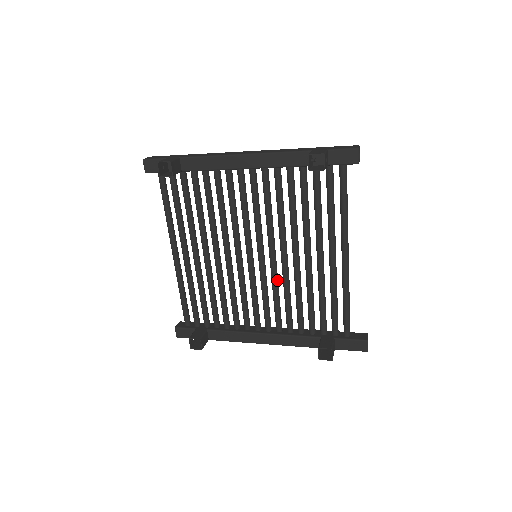
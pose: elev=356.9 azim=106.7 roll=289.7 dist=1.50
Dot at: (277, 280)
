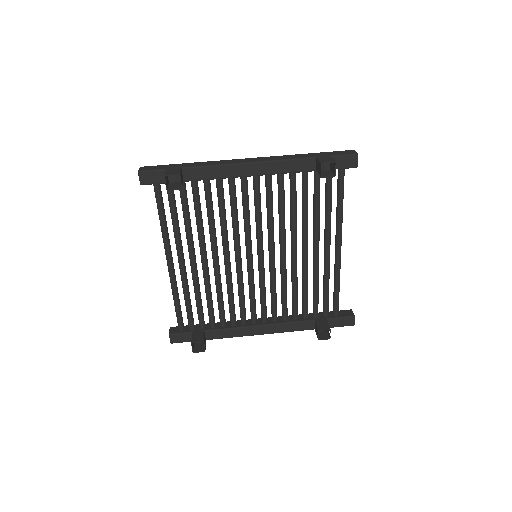
Dot at: (275, 275)
